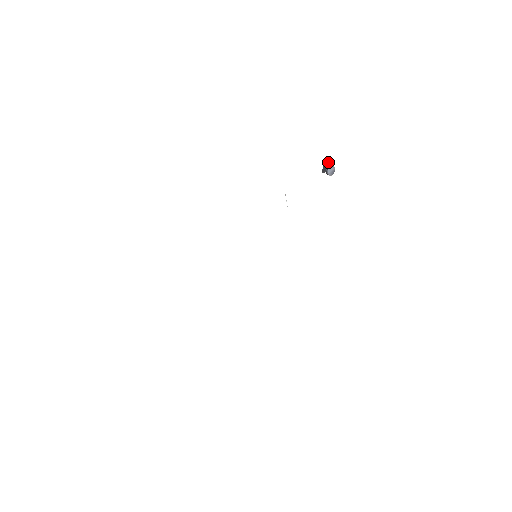
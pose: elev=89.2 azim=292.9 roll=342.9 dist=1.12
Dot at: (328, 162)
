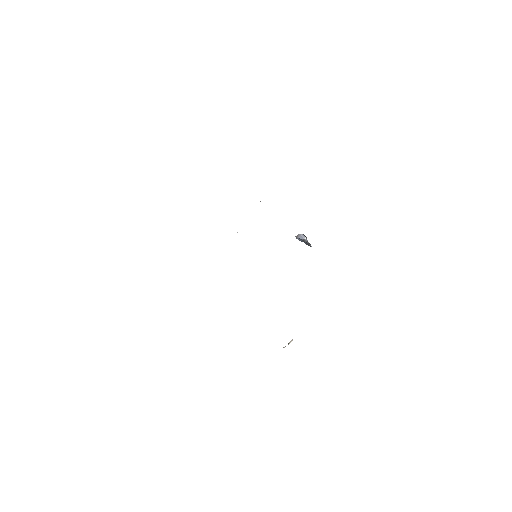
Dot at: (298, 238)
